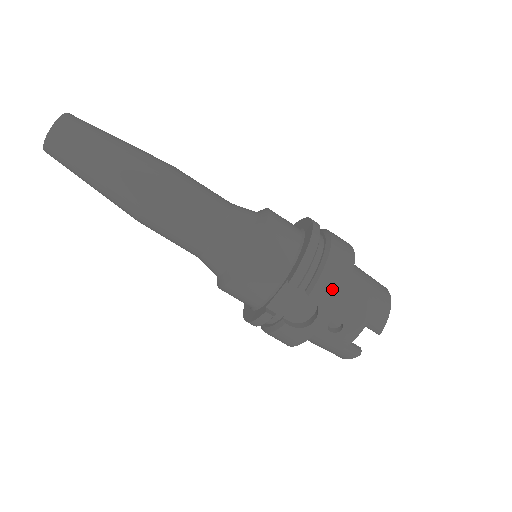
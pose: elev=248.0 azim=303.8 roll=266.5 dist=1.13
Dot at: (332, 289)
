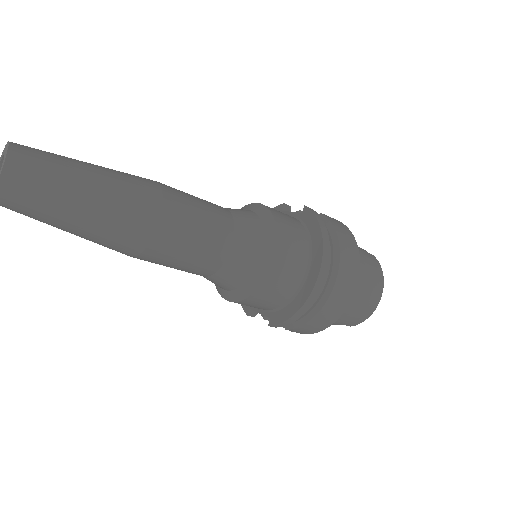
Dot at: (310, 330)
